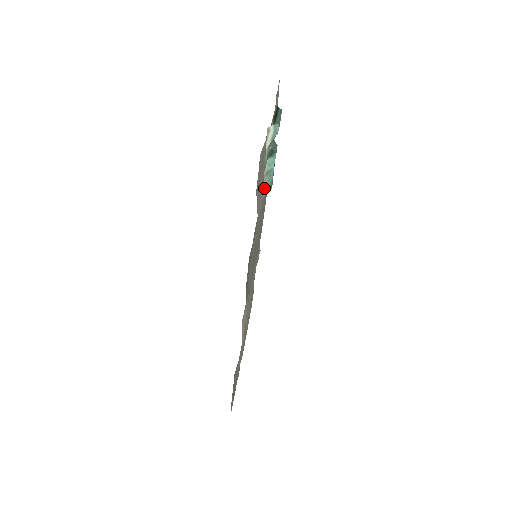
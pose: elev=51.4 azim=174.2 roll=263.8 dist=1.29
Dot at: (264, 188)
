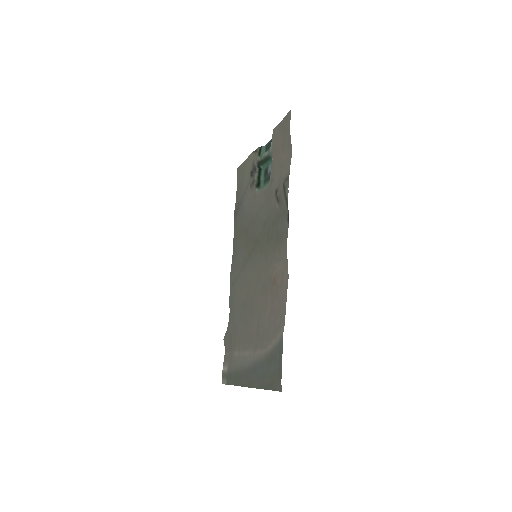
Dot at: (271, 173)
